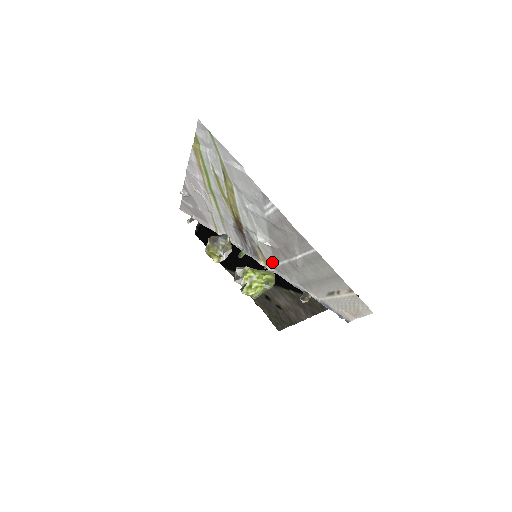
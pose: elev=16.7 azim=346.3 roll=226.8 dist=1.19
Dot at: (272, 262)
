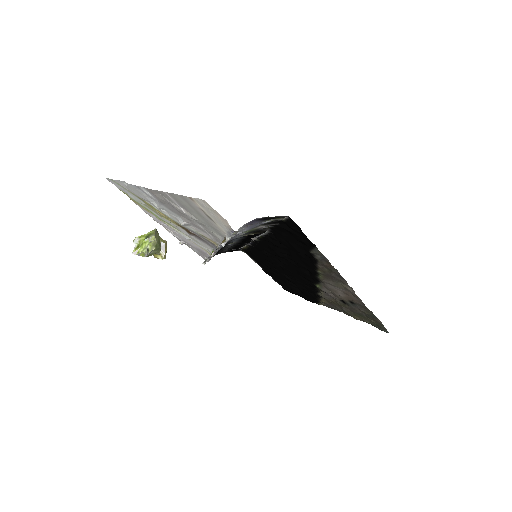
Dot at: (211, 238)
